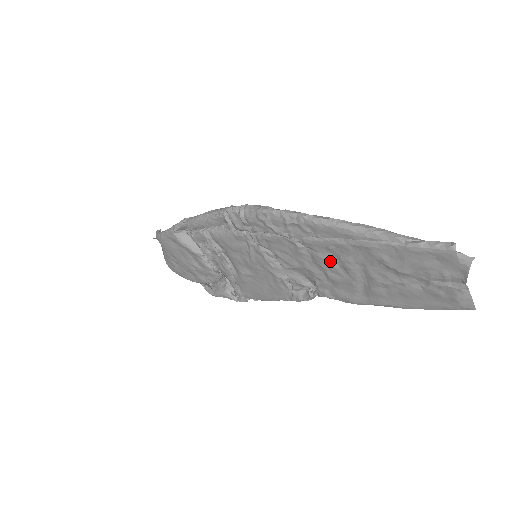
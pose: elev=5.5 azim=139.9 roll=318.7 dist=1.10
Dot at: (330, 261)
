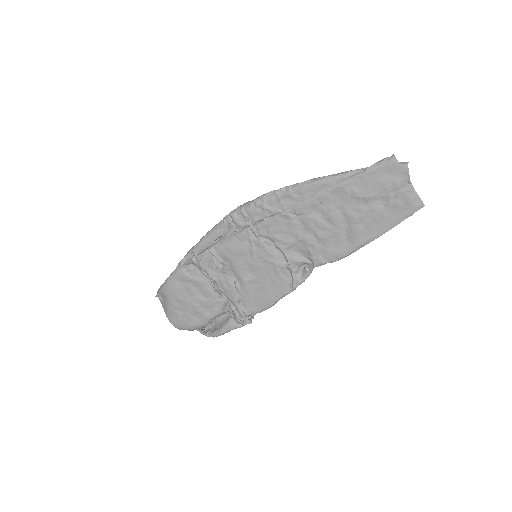
Dot at: (317, 218)
